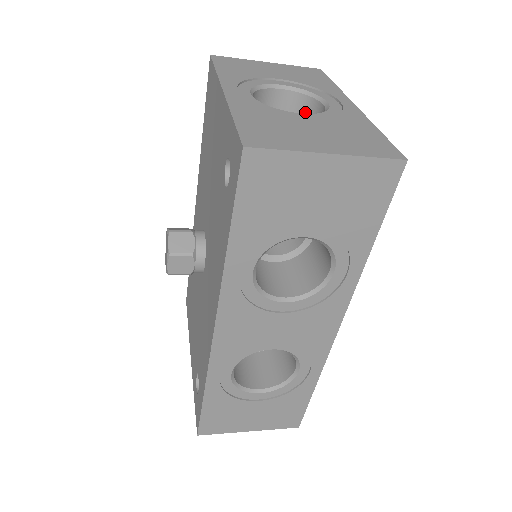
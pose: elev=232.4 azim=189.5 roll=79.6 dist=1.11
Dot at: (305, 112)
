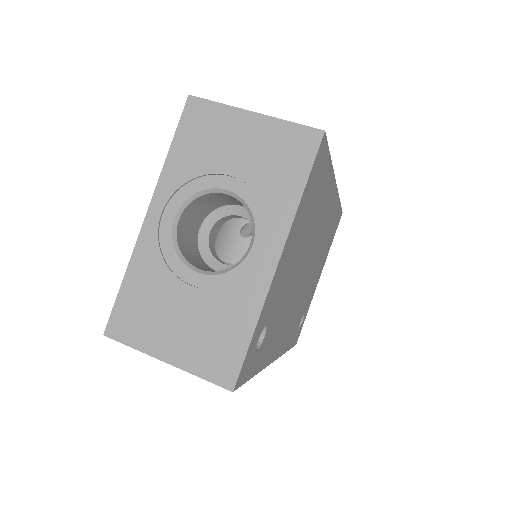
Dot at: occluded
